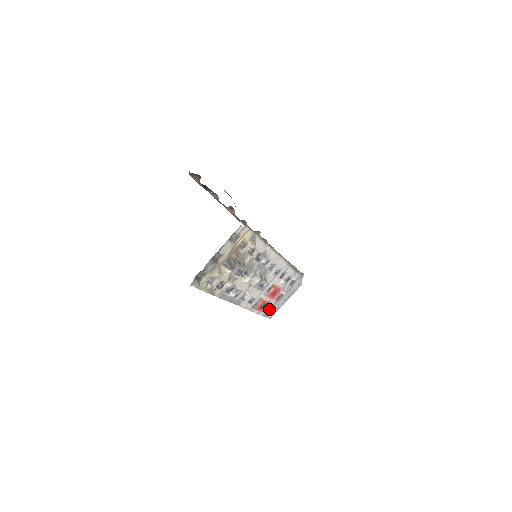
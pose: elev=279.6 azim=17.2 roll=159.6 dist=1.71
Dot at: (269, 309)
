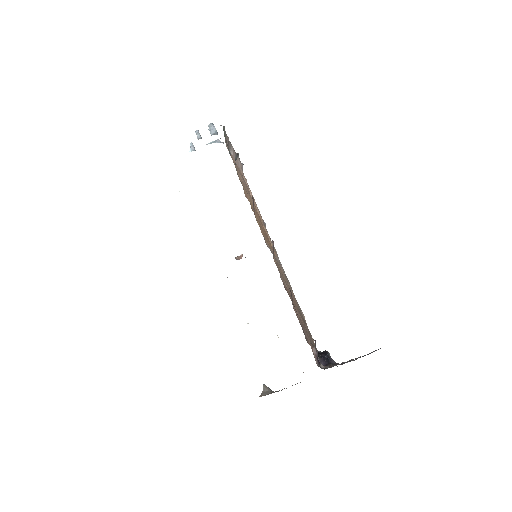
Dot at: occluded
